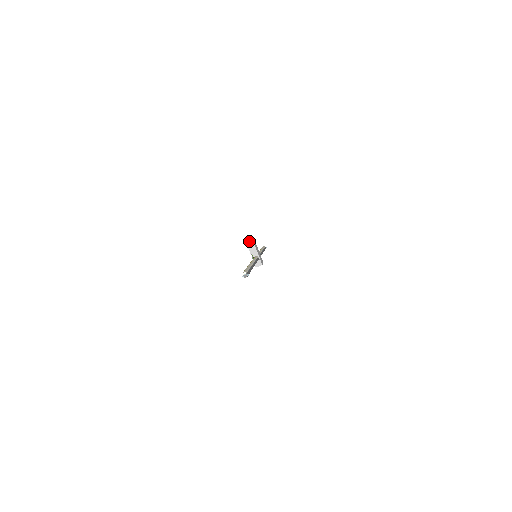
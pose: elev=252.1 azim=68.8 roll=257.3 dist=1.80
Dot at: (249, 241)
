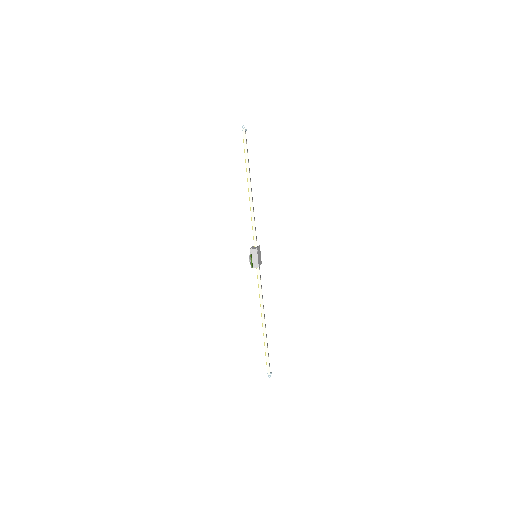
Dot at: occluded
